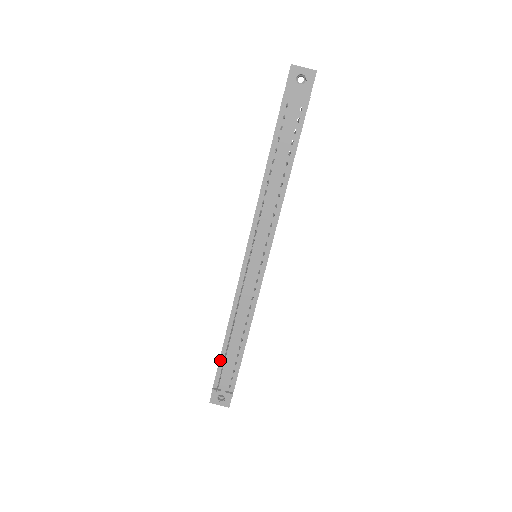
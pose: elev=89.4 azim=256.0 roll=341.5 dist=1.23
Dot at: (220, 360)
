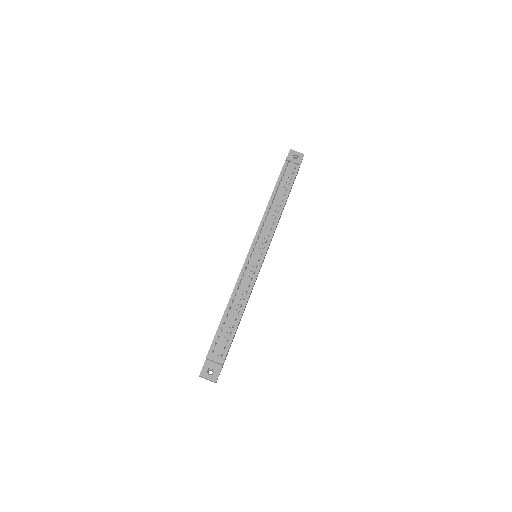
Dot at: (218, 329)
